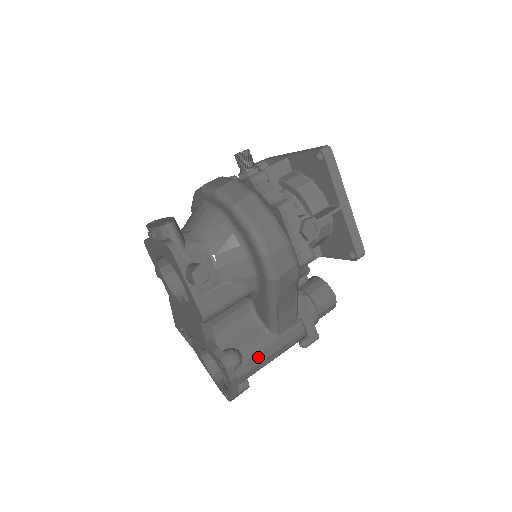
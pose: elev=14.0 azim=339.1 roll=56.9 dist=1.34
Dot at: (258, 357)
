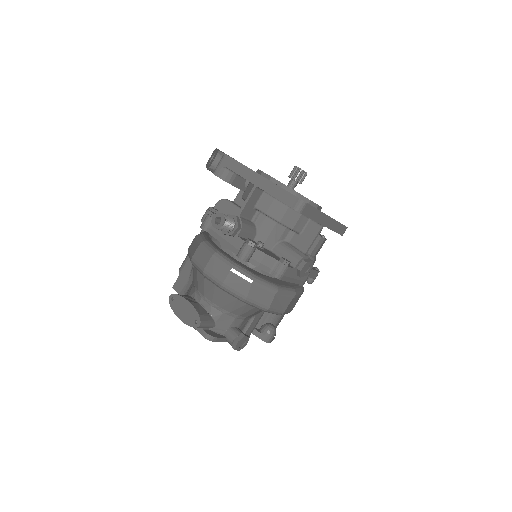
Dot at: (283, 314)
